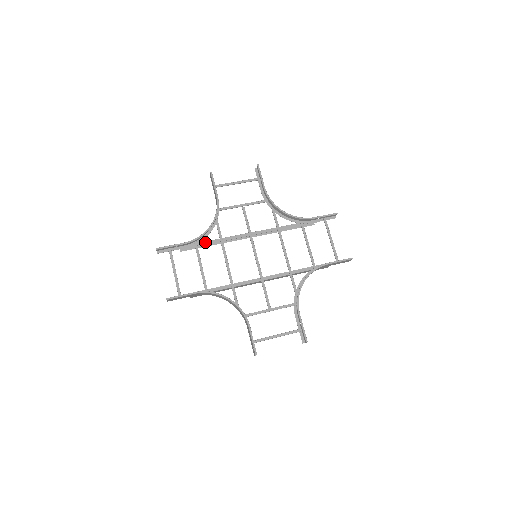
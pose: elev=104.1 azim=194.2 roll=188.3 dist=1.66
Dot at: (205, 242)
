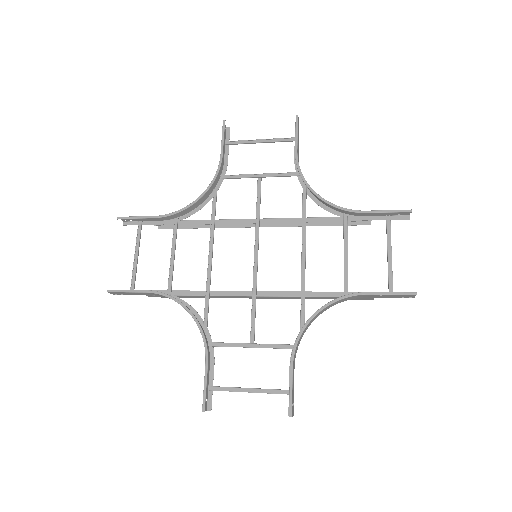
Dot at: (190, 221)
